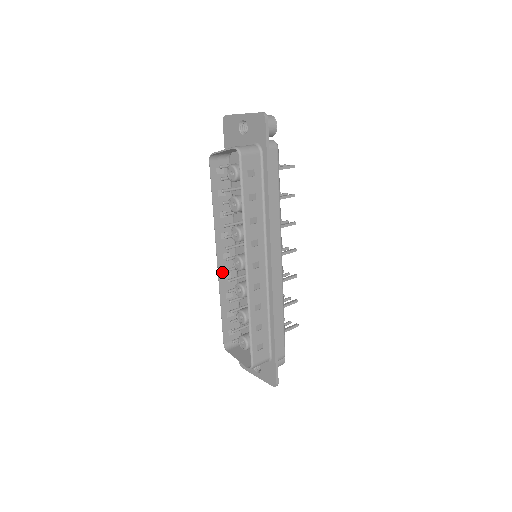
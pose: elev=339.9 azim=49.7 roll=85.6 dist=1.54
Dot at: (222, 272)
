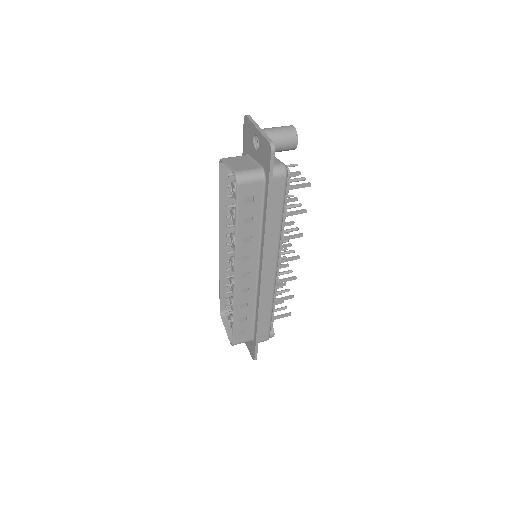
Dot at: (224, 258)
